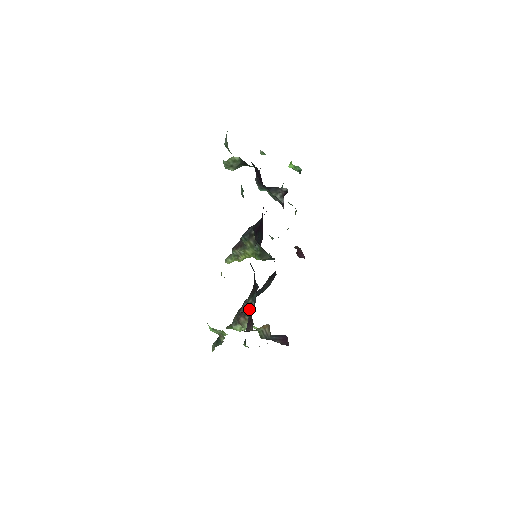
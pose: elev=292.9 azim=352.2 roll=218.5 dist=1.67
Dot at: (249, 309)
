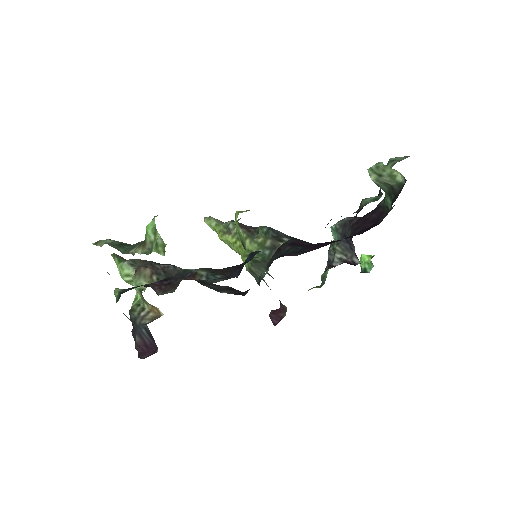
Dot at: (190, 276)
